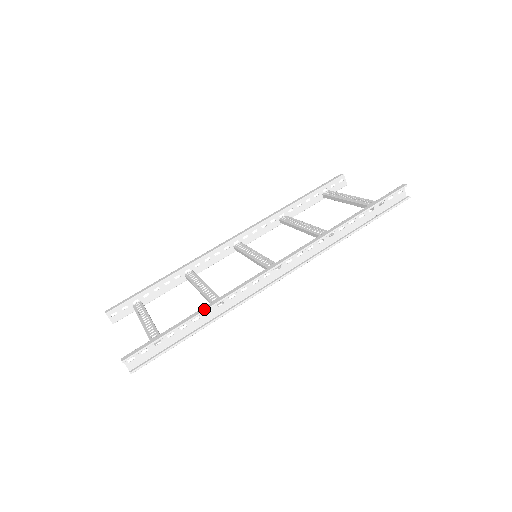
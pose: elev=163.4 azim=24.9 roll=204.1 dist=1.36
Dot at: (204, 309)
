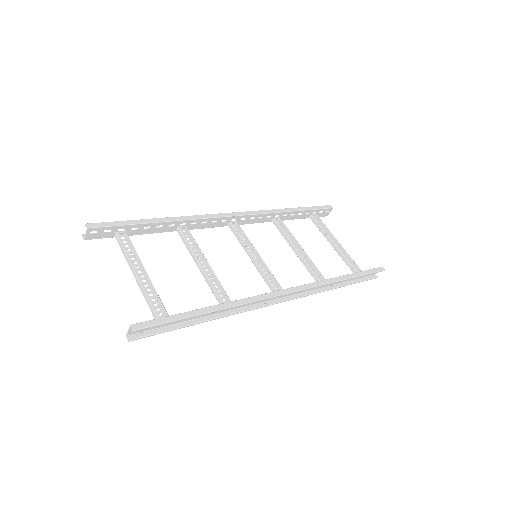
Dot at: (221, 308)
